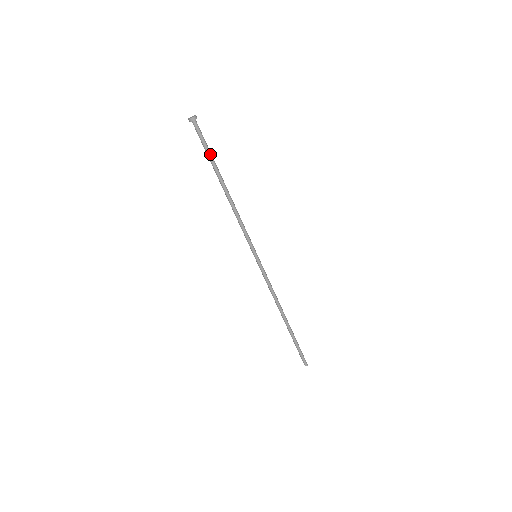
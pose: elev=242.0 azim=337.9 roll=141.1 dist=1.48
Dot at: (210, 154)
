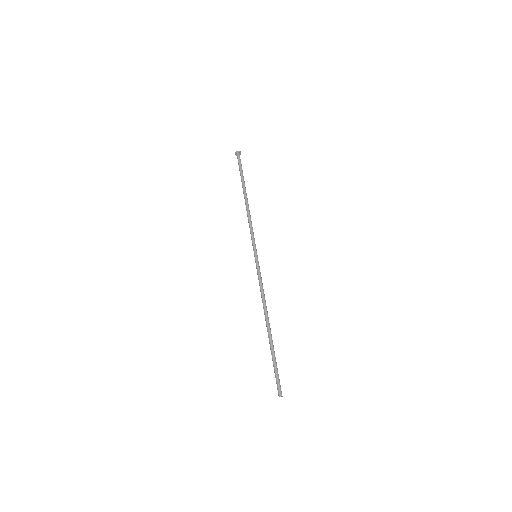
Dot at: occluded
